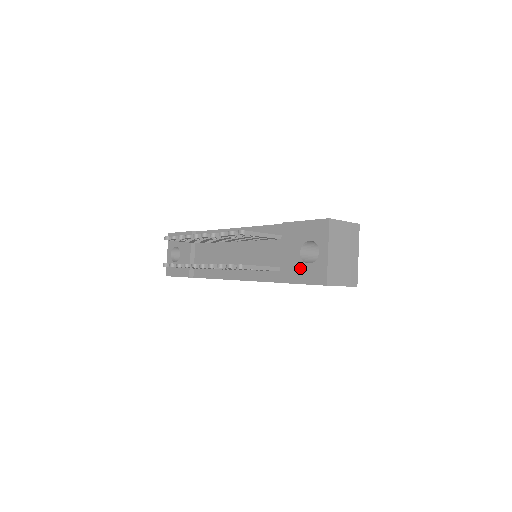
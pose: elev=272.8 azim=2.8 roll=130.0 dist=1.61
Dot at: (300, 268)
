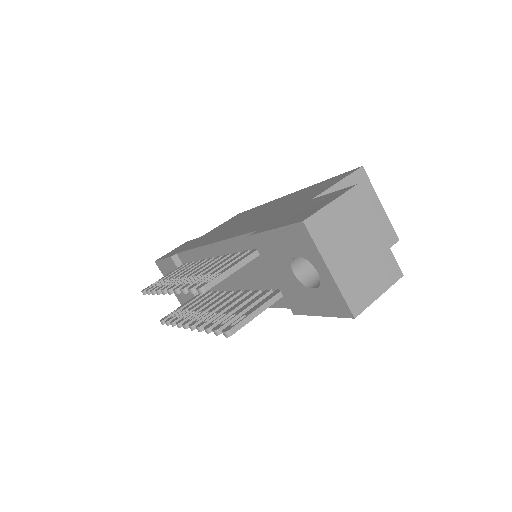
Dot at: (306, 295)
